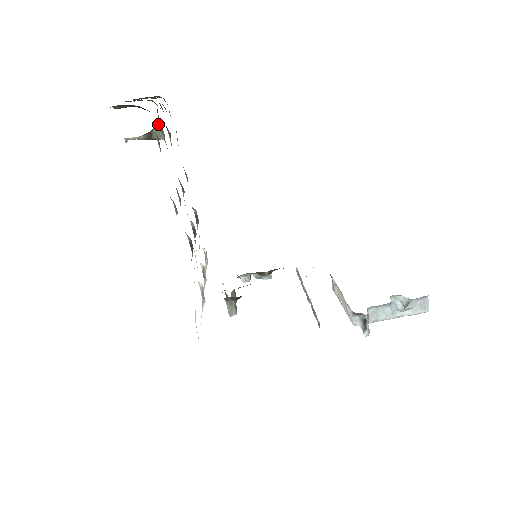
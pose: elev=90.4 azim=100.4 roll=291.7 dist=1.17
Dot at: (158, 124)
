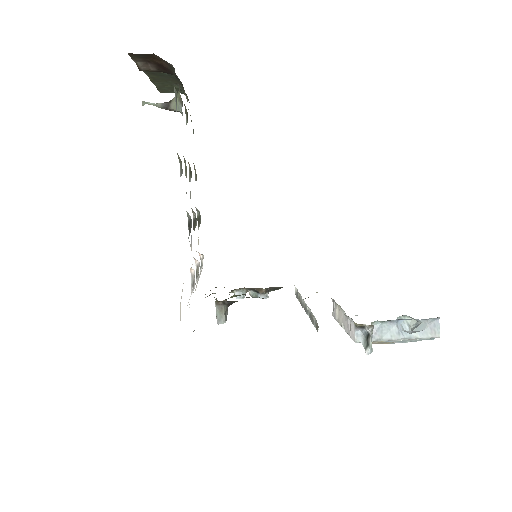
Dot at: (178, 94)
